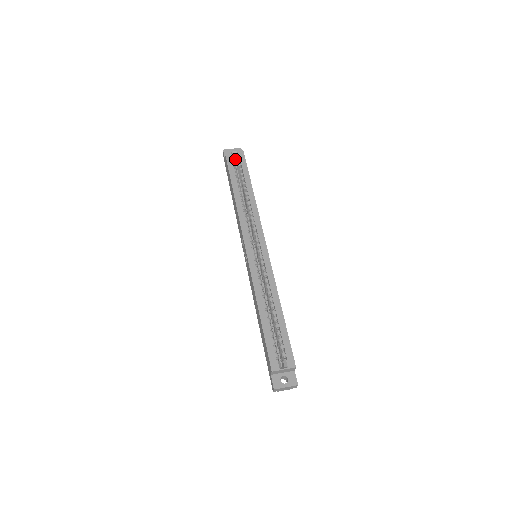
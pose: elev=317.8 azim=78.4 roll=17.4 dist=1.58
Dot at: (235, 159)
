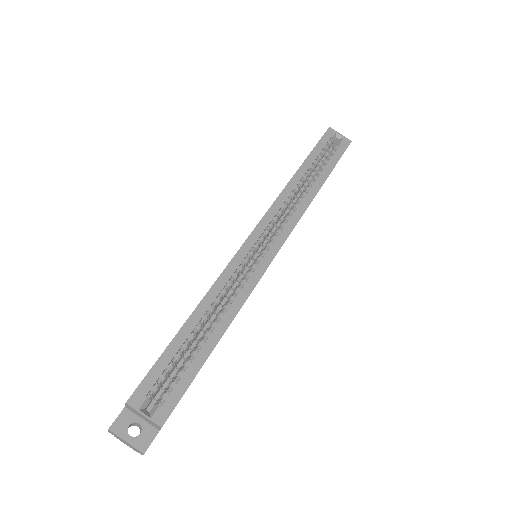
Dot at: occluded
